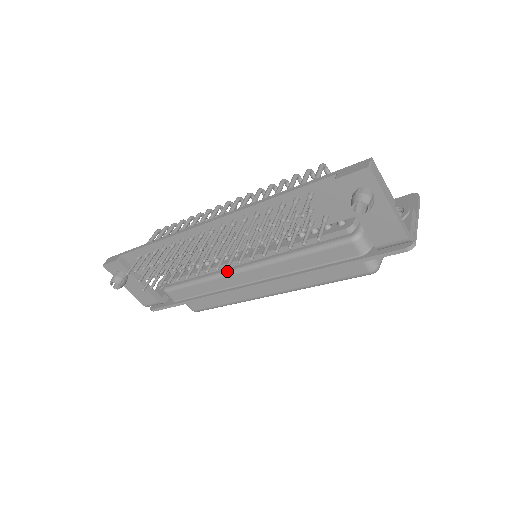
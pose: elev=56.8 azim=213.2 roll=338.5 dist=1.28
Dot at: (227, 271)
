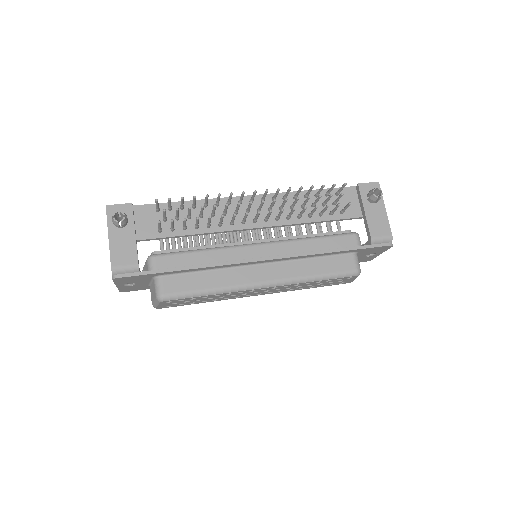
Dot at: (240, 244)
